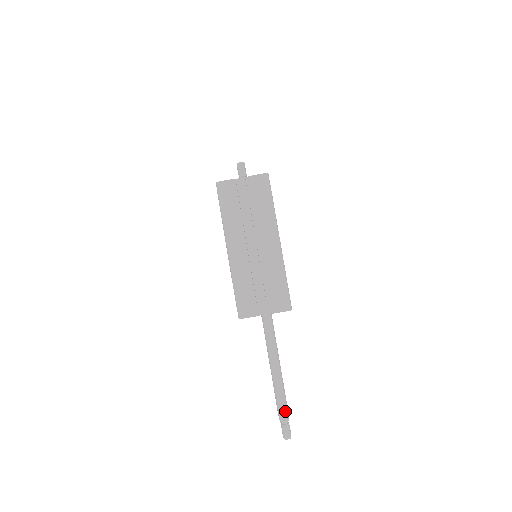
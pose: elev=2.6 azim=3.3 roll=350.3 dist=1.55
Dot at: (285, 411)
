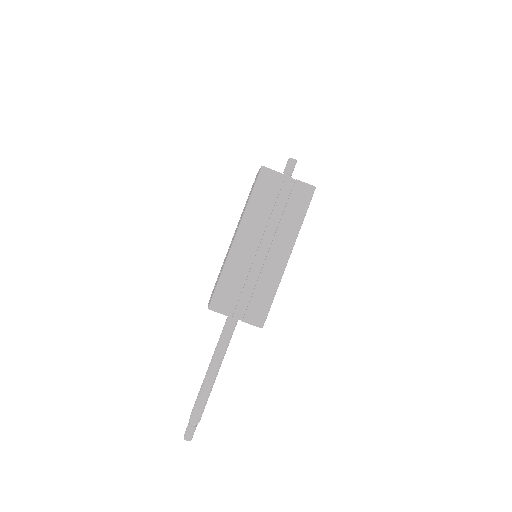
Dot at: (200, 414)
